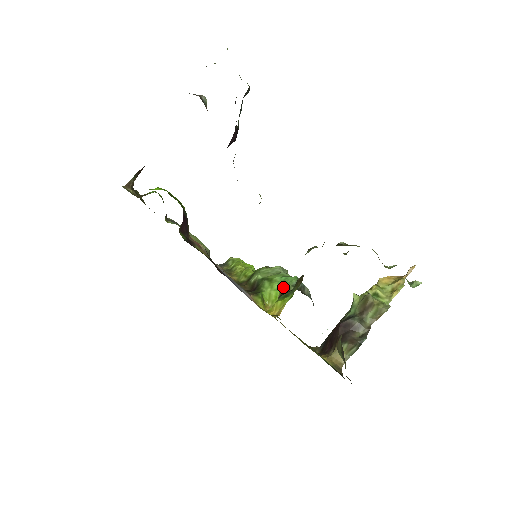
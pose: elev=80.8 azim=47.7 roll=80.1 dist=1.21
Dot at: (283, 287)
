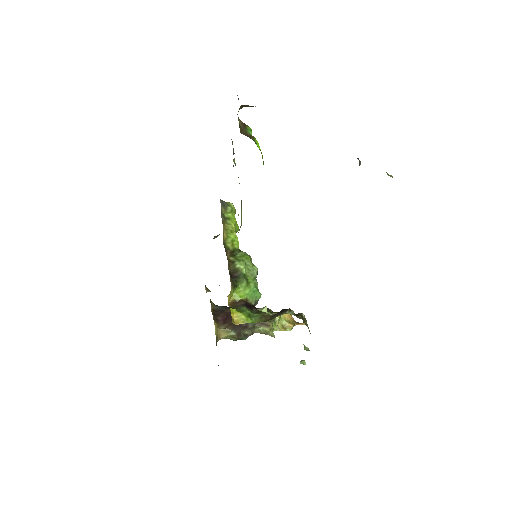
Dot at: (250, 296)
